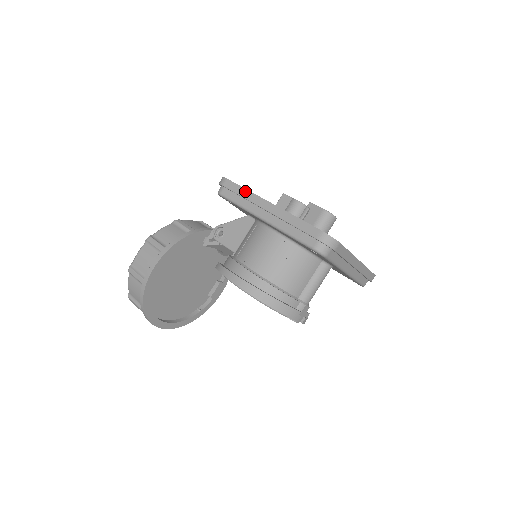
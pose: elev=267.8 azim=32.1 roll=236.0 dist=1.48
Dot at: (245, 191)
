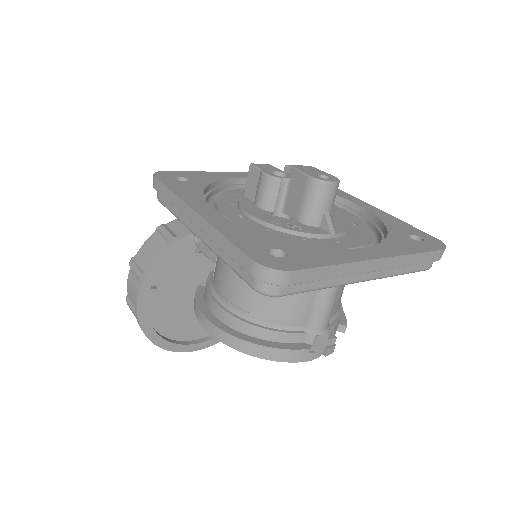
Dot at: (171, 195)
